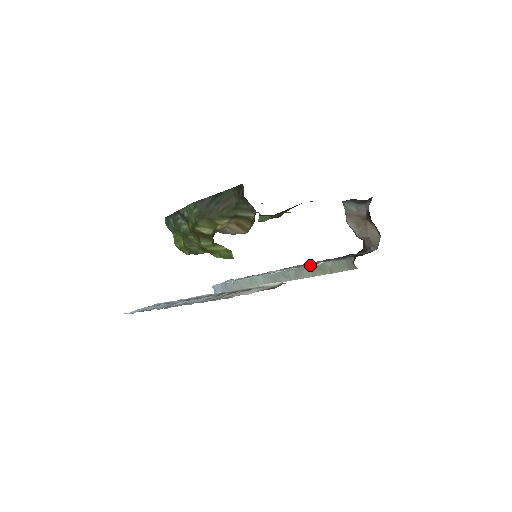
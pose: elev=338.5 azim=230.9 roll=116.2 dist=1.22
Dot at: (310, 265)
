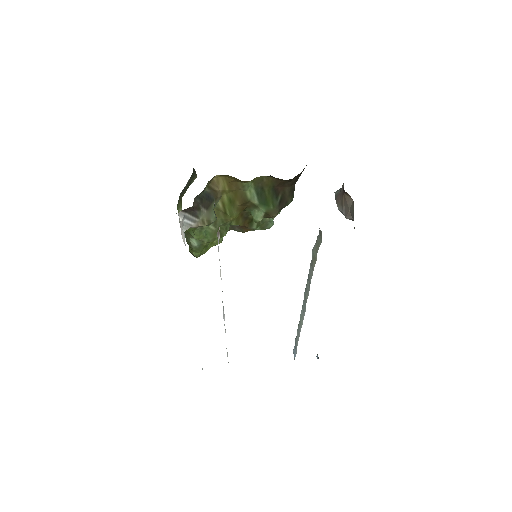
Dot at: (311, 262)
